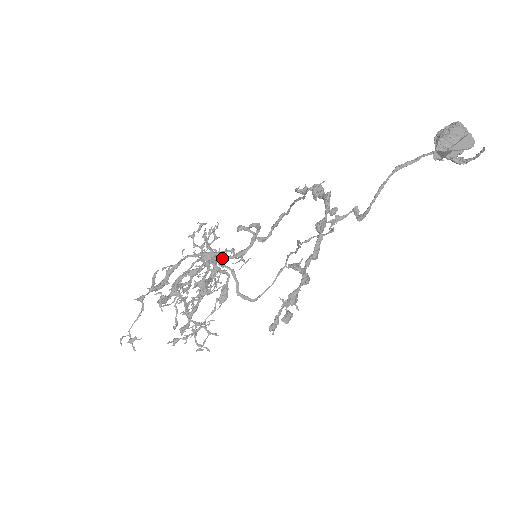
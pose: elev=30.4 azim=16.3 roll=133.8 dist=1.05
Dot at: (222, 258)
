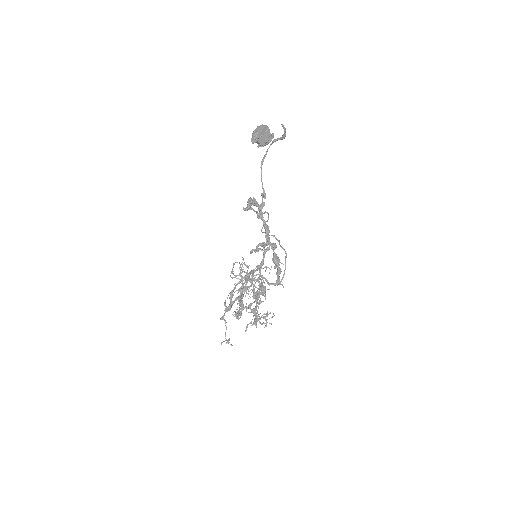
Dot at: (252, 273)
